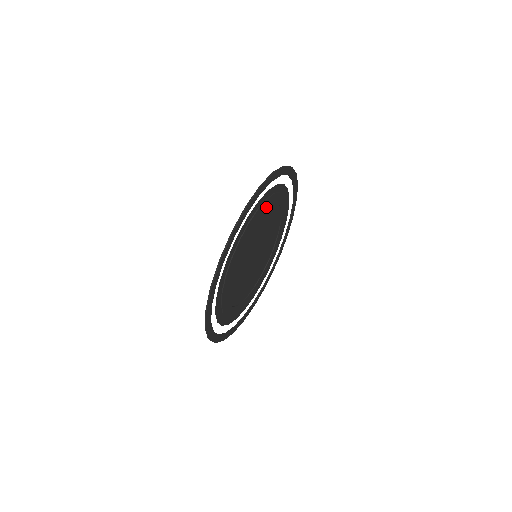
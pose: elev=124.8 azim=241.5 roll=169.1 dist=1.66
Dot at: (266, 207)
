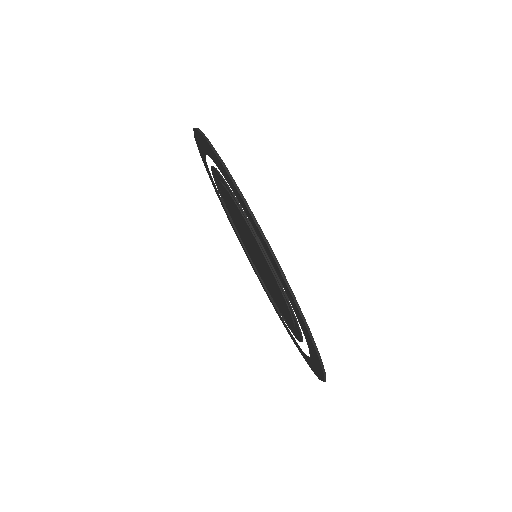
Dot at: (228, 191)
